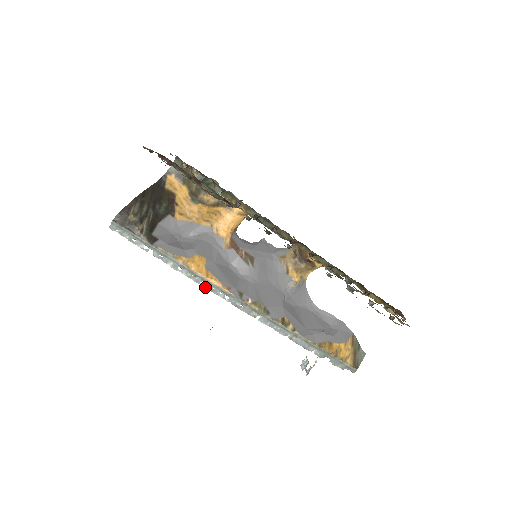
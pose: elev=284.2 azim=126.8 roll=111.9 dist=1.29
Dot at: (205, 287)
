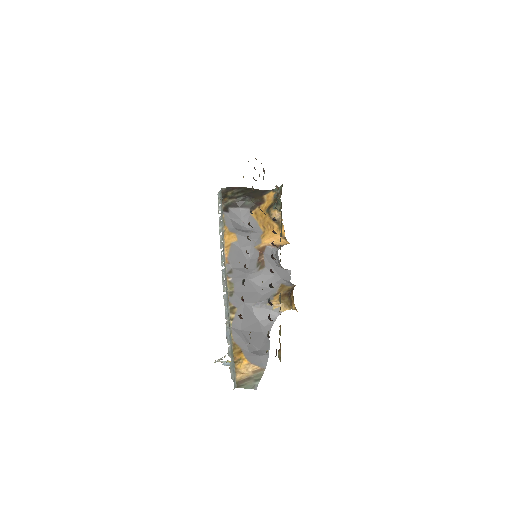
Dot at: (221, 253)
